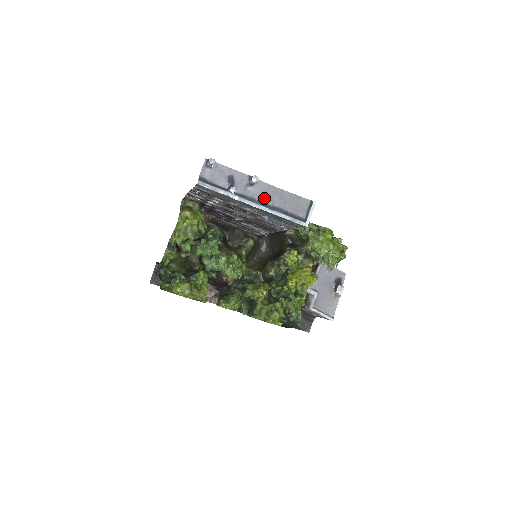
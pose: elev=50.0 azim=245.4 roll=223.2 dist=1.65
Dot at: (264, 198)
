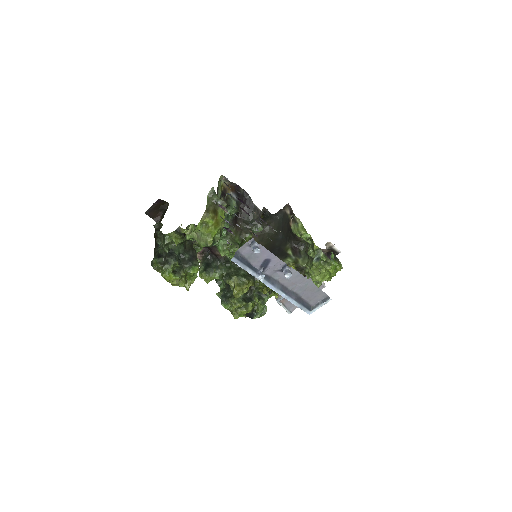
Dot at: (287, 283)
